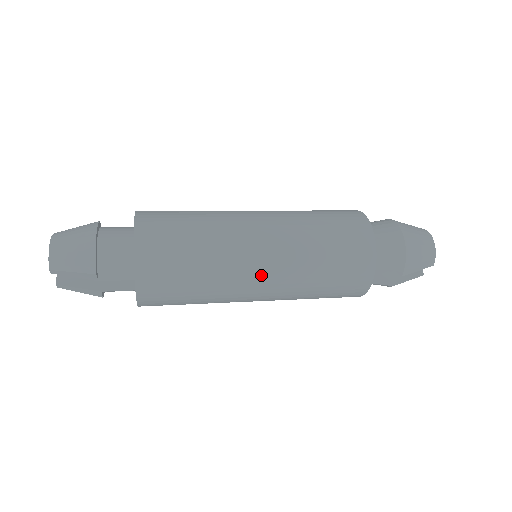
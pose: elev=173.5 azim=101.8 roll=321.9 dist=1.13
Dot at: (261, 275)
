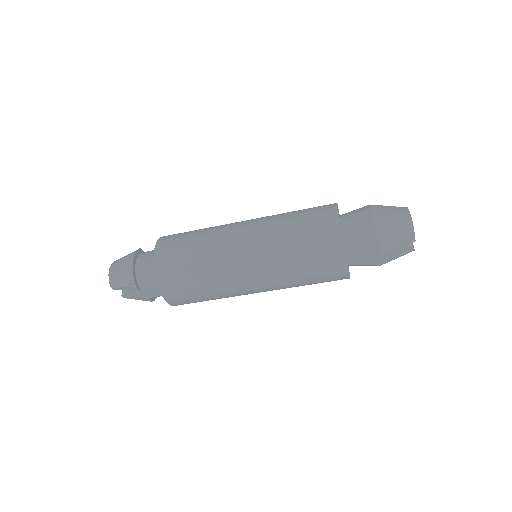
Dot at: (248, 273)
